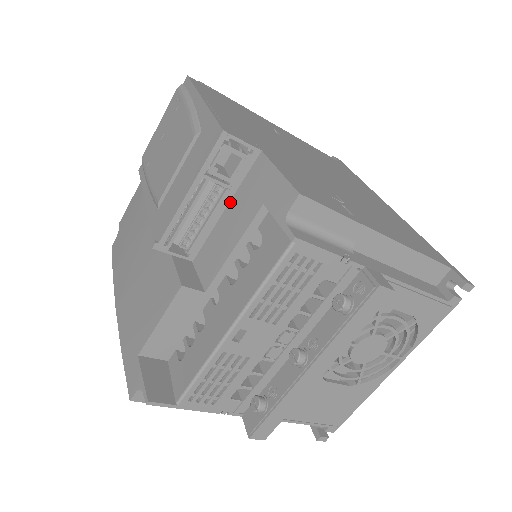
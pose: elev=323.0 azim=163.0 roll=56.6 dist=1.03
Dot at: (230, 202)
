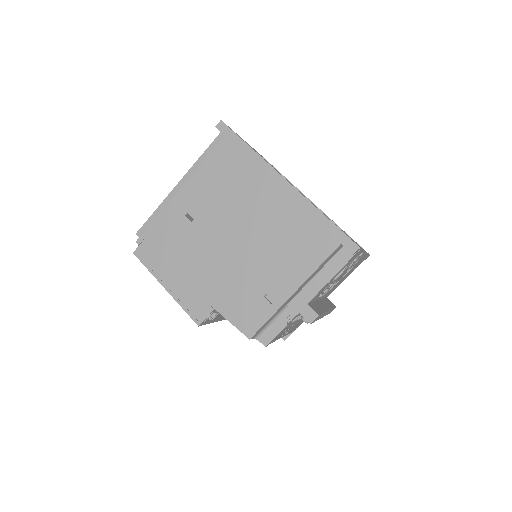
Dot at: occluded
